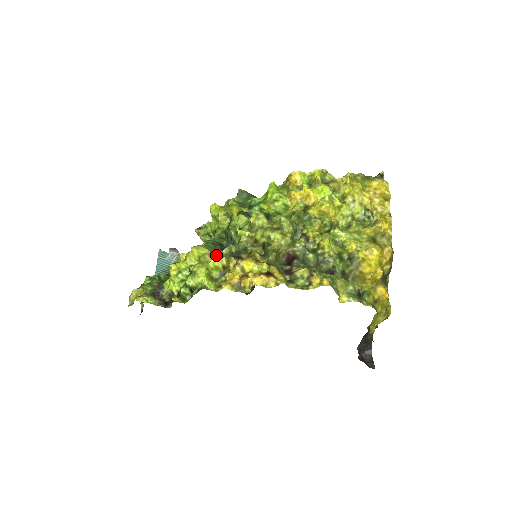
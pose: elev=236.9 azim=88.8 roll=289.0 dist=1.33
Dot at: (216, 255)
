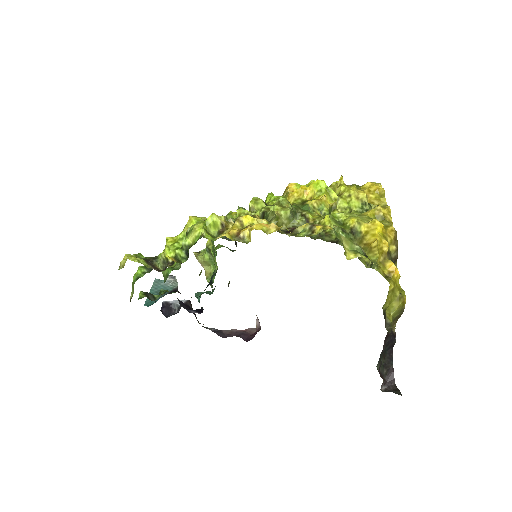
Dot at: occluded
